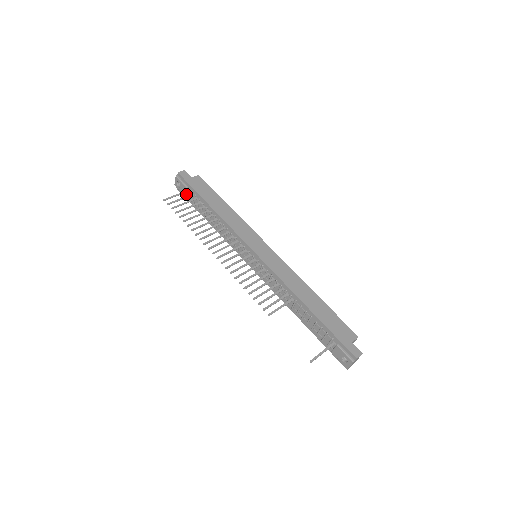
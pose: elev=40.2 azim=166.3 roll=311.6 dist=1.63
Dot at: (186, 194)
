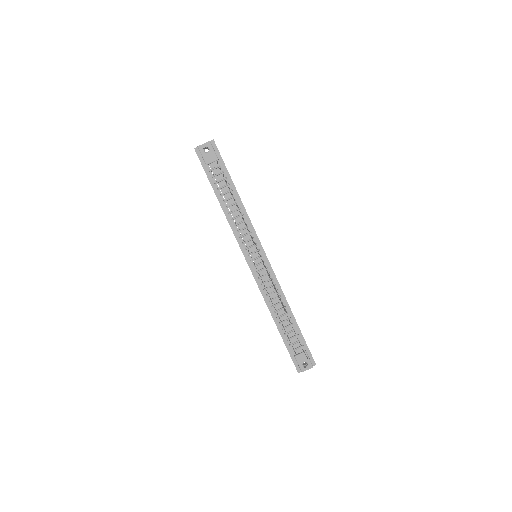
Dot at: (209, 163)
